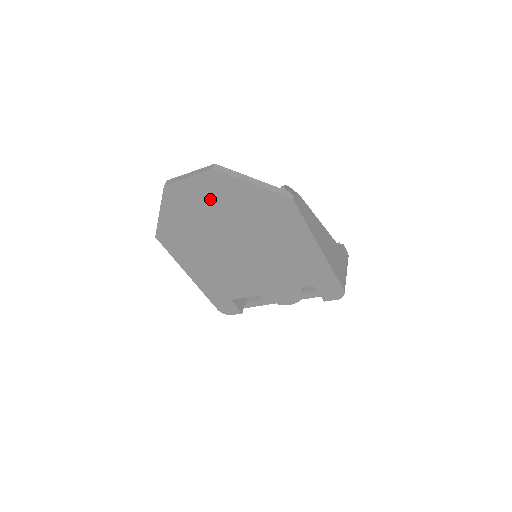
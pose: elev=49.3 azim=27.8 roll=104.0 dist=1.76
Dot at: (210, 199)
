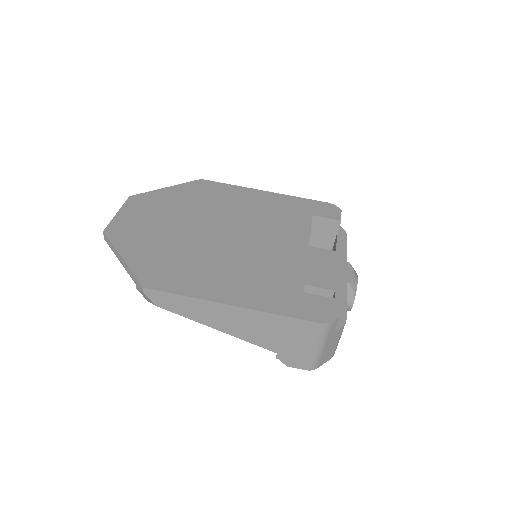
Dot at: (151, 215)
